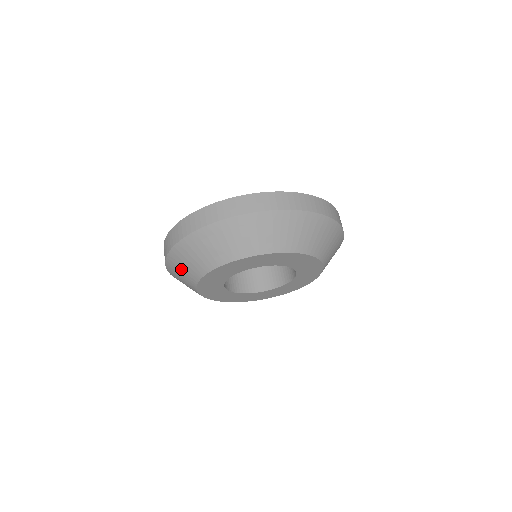
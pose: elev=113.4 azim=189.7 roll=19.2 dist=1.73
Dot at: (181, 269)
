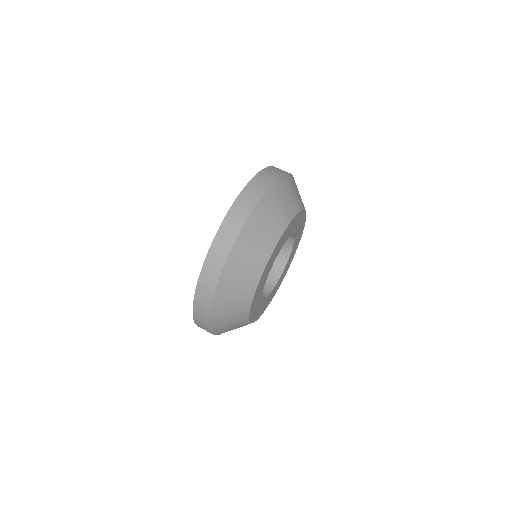
Dot at: occluded
